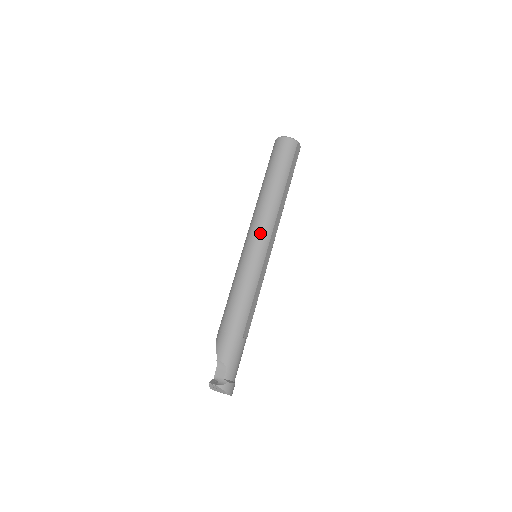
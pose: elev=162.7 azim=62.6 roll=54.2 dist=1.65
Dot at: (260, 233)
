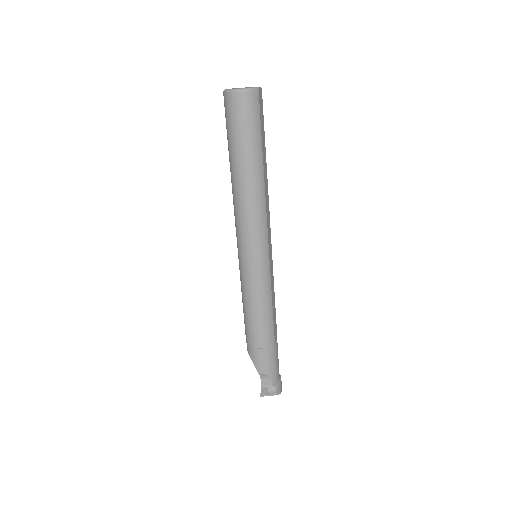
Dot at: (255, 239)
